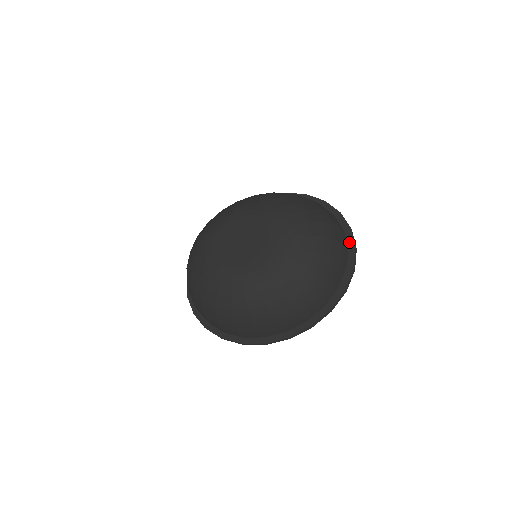
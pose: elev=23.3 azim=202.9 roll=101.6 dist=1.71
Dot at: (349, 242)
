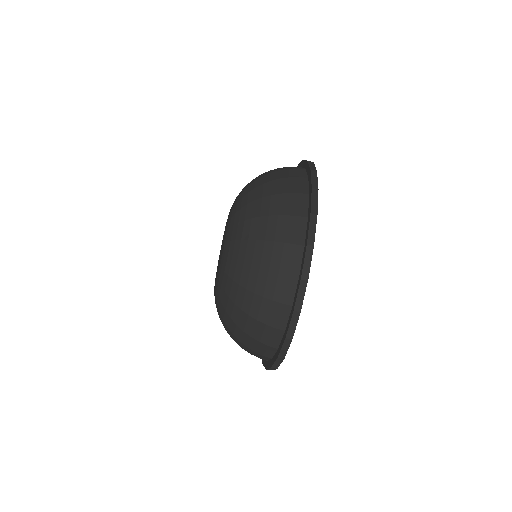
Dot at: occluded
